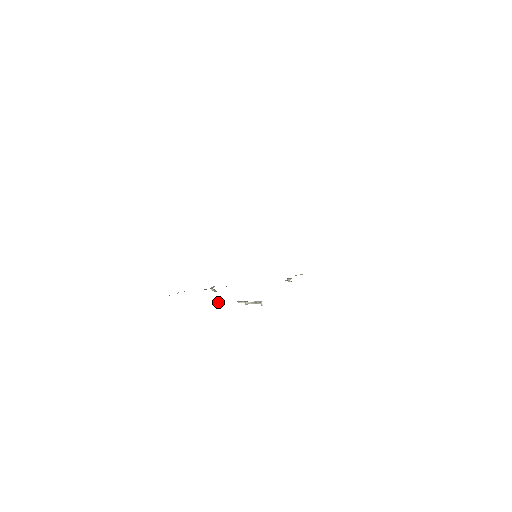
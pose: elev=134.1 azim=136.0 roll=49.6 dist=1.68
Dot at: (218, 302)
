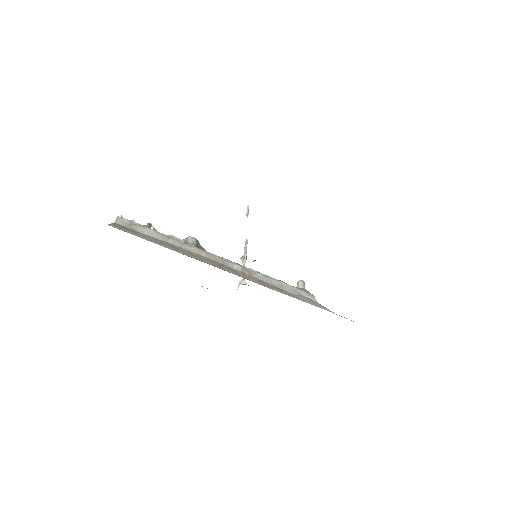
Dot at: (247, 207)
